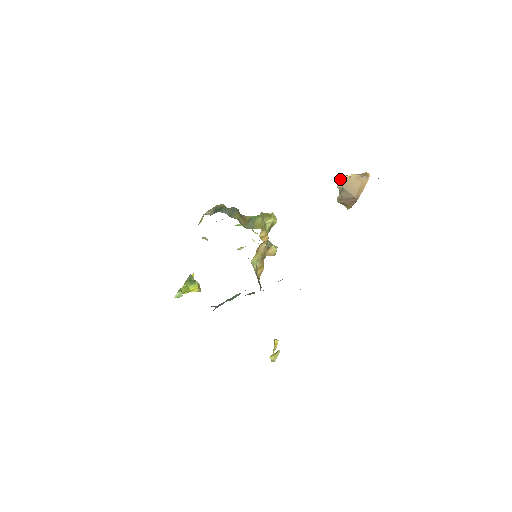
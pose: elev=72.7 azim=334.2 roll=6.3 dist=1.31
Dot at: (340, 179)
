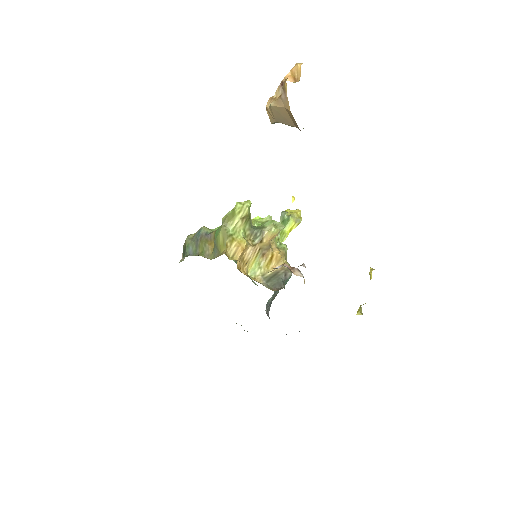
Dot at: occluded
